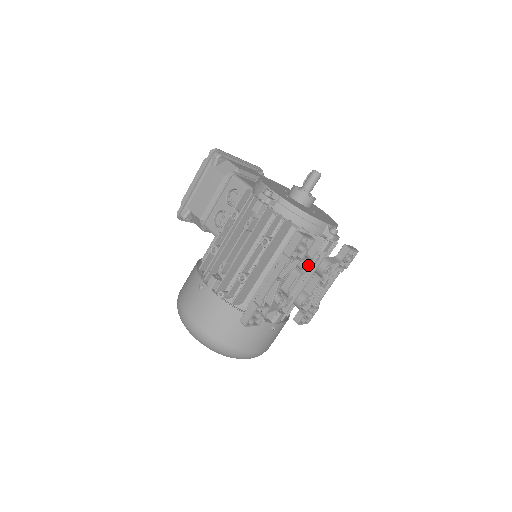
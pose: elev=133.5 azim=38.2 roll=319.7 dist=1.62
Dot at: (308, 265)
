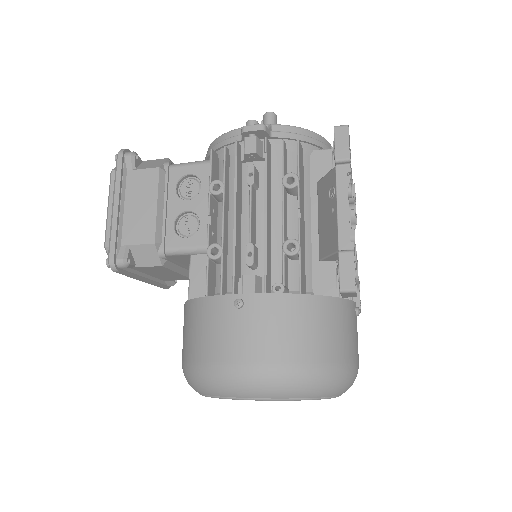
Dot at: occluded
